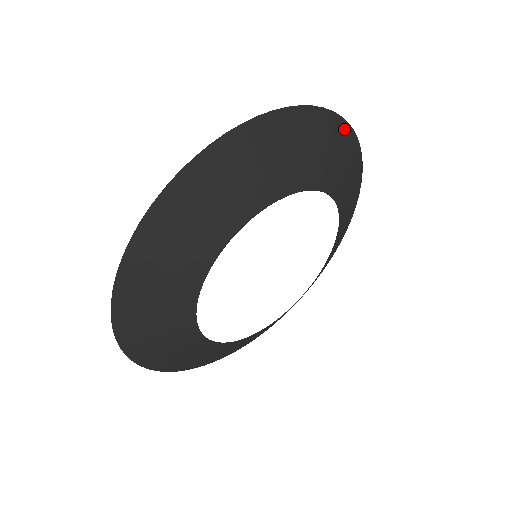
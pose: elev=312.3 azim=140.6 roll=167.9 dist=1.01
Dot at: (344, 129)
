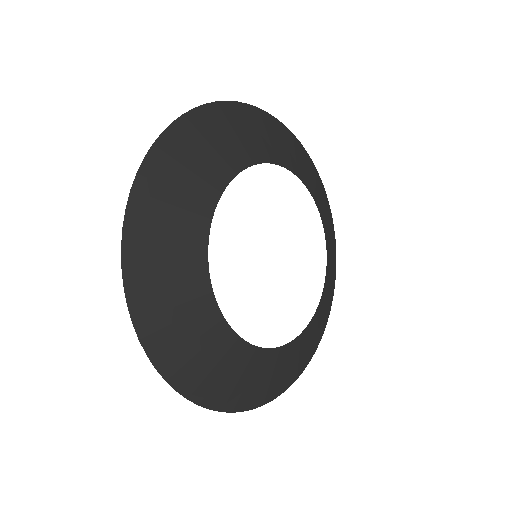
Dot at: (335, 270)
